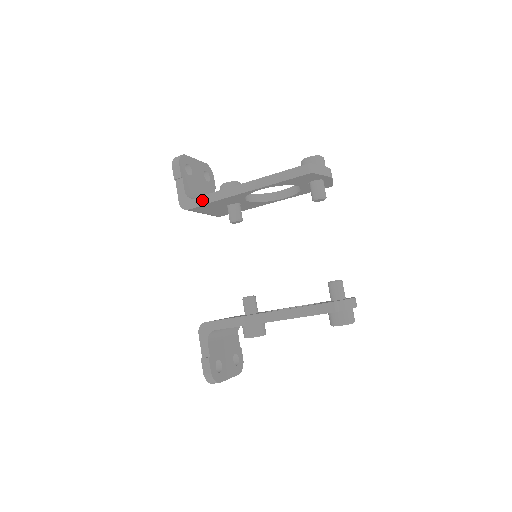
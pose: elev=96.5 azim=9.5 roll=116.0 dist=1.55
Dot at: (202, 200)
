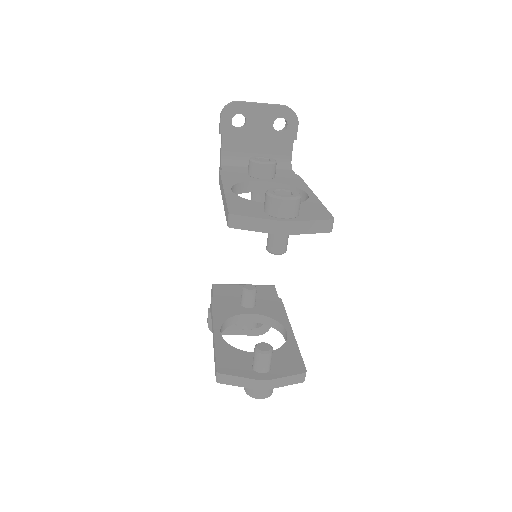
Dot at: occluded
